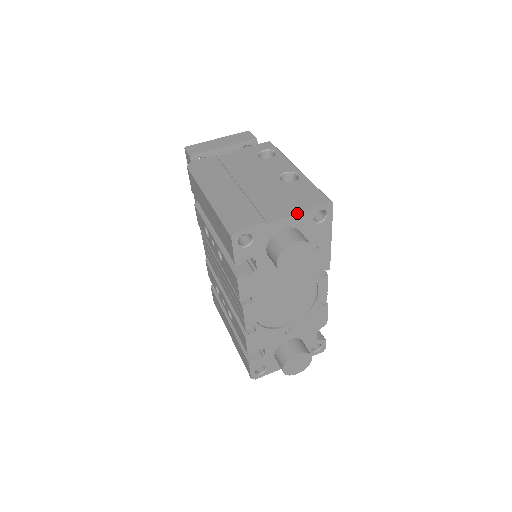
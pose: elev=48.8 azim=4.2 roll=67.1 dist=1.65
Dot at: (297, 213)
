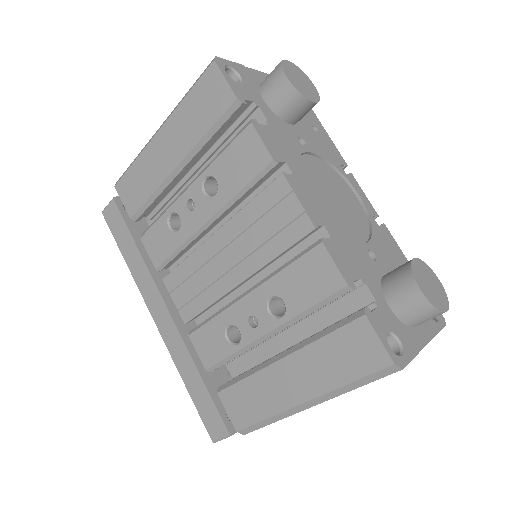
Dot at: occluded
